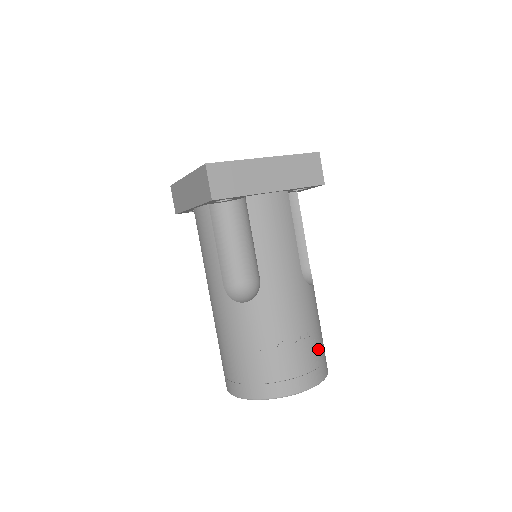
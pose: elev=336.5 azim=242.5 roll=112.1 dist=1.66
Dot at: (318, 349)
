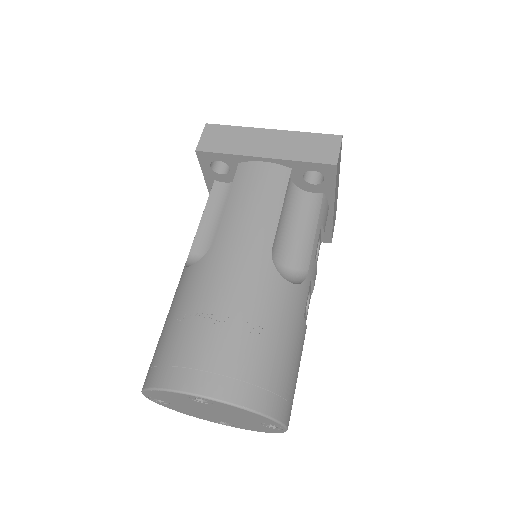
Dot at: (255, 358)
